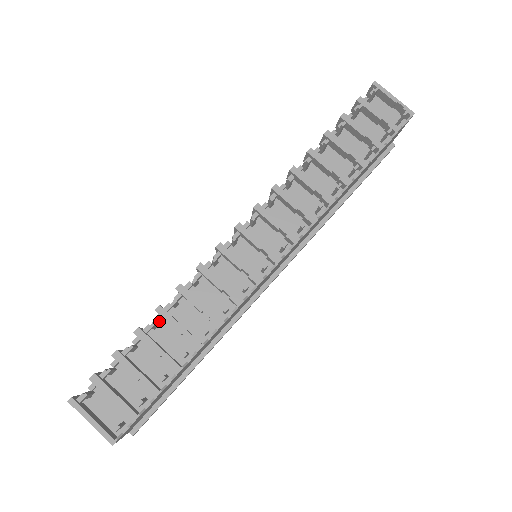
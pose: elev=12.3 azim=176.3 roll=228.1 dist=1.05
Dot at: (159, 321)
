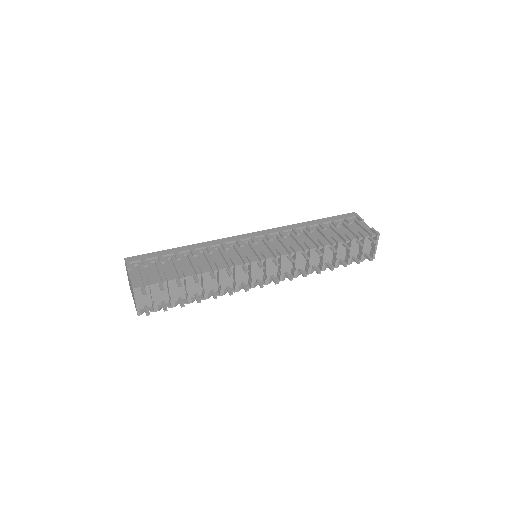
Dot at: (198, 274)
